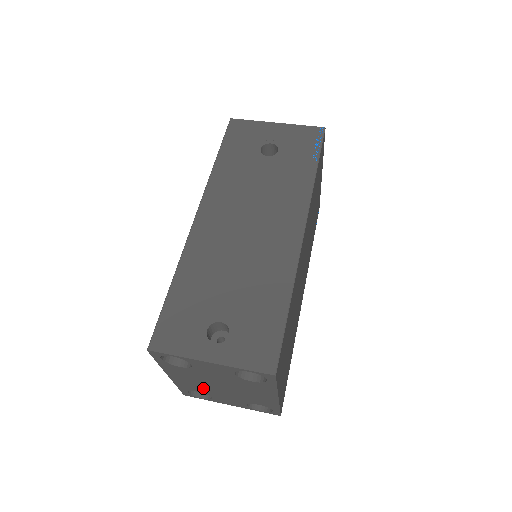
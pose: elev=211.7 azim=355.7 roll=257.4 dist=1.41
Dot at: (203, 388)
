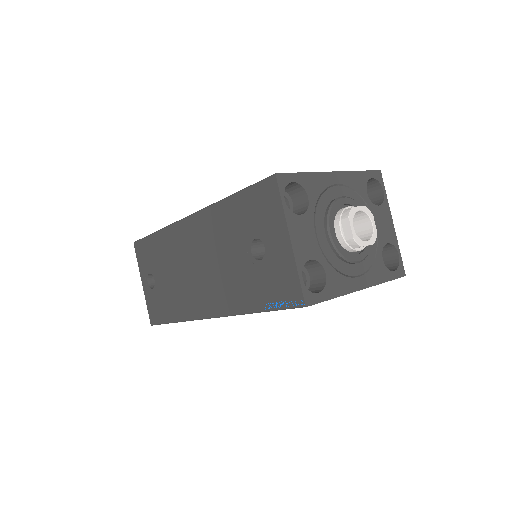
Dot at: occluded
